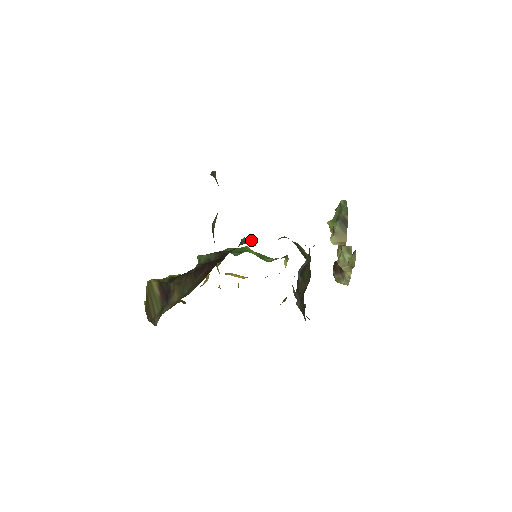
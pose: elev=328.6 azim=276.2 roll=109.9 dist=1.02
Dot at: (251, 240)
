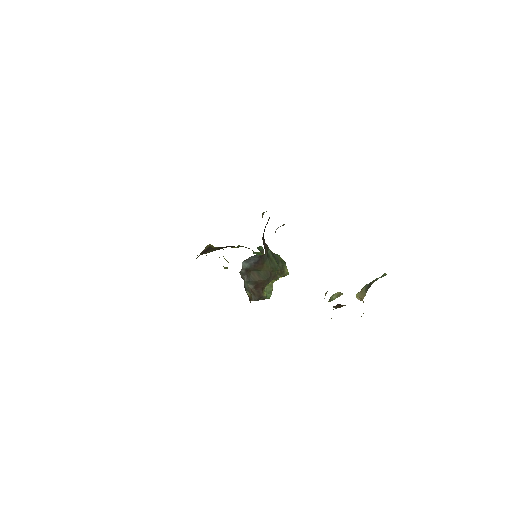
Dot at: (262, 248)
